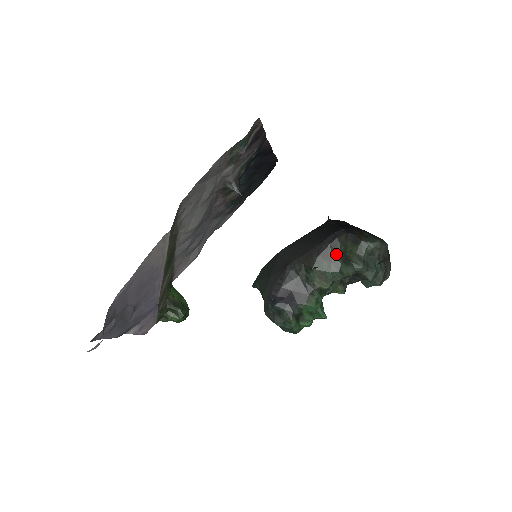
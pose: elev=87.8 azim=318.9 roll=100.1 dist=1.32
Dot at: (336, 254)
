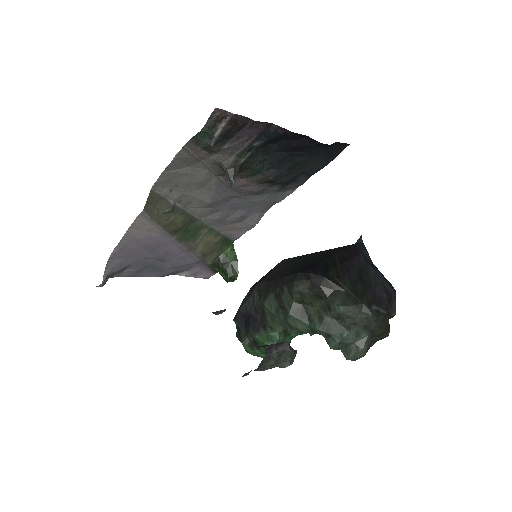
Dot at: (289, 299)
